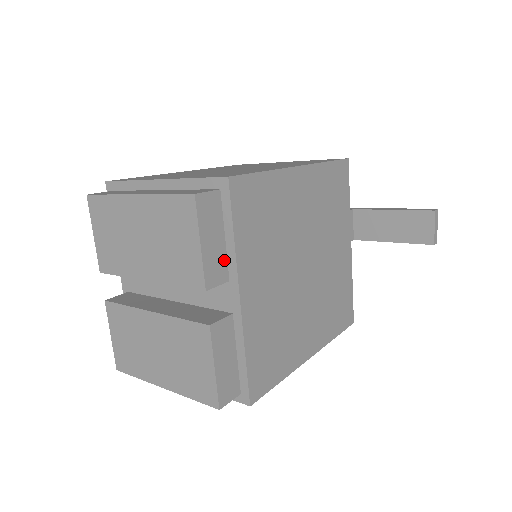
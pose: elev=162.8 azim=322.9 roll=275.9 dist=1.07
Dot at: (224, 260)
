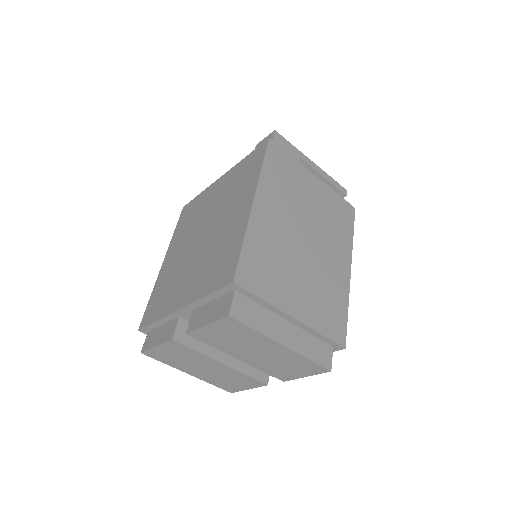
Dot at: occluded
